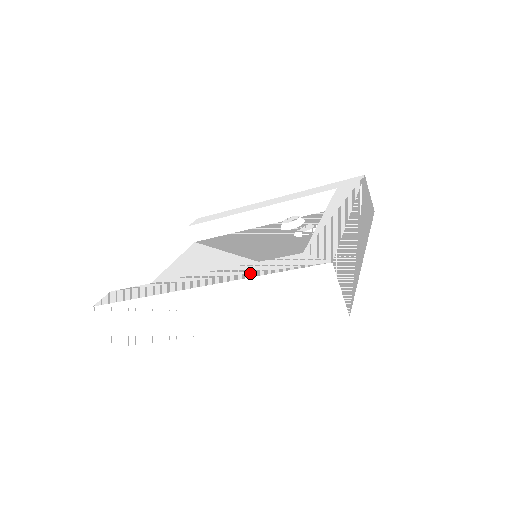
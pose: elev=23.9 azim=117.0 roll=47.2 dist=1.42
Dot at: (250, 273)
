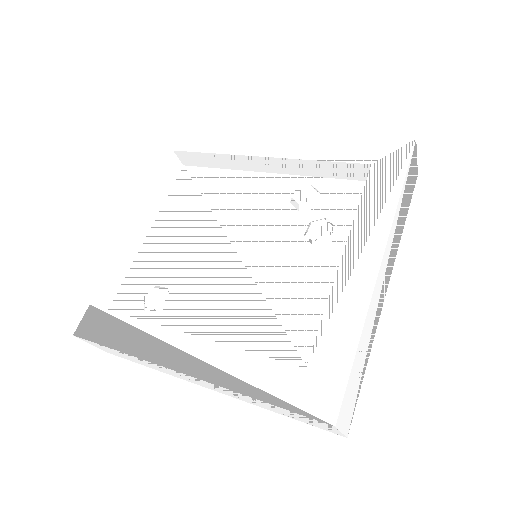
Dot at: (242, 382)
